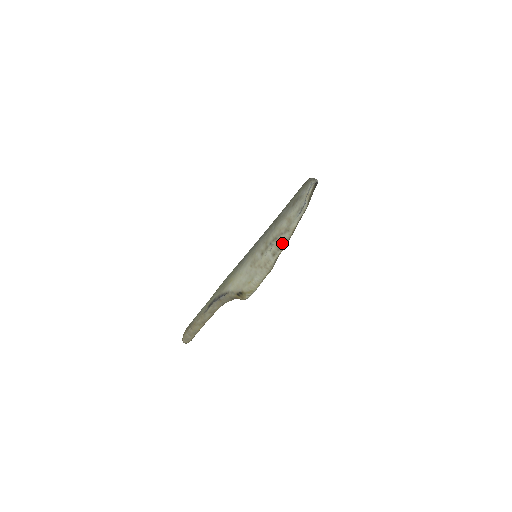
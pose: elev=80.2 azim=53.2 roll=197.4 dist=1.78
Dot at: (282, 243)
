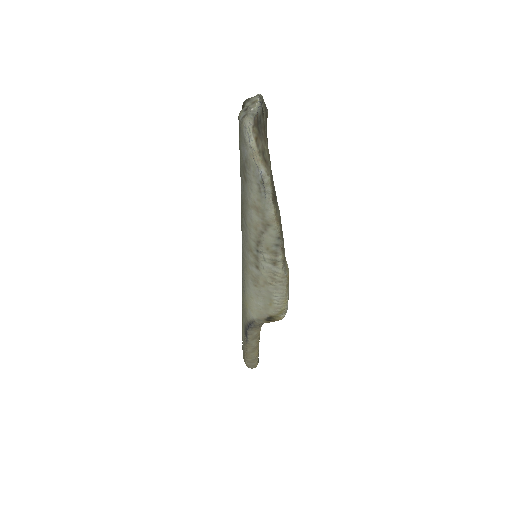
Dot at: (273, 245)
